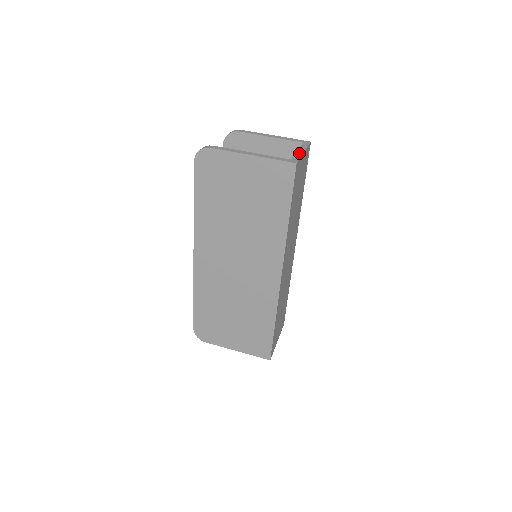
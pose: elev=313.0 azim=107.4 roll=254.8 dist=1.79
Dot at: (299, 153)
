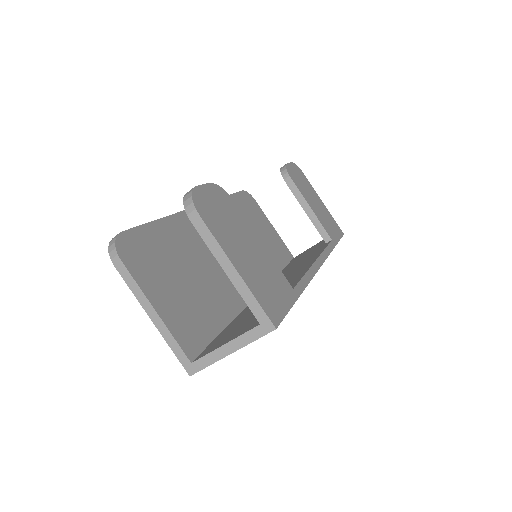
Dot at: (218, 354)
